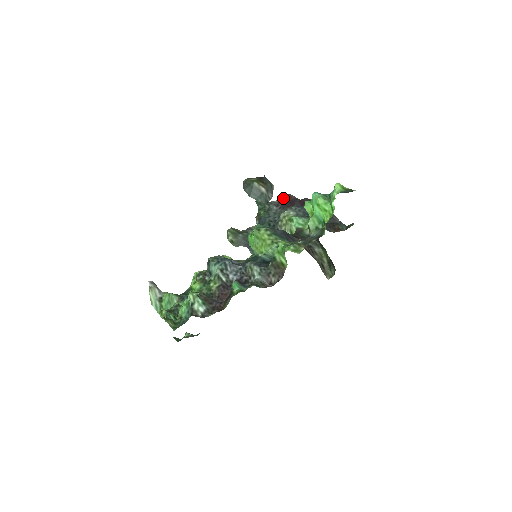
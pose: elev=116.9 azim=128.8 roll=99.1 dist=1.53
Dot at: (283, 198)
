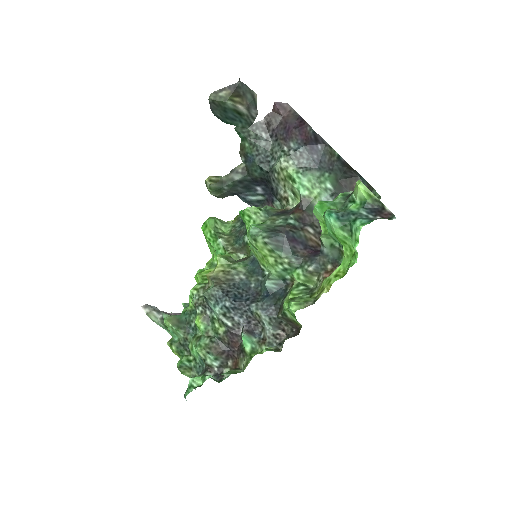
Dot at: (273, 113)
